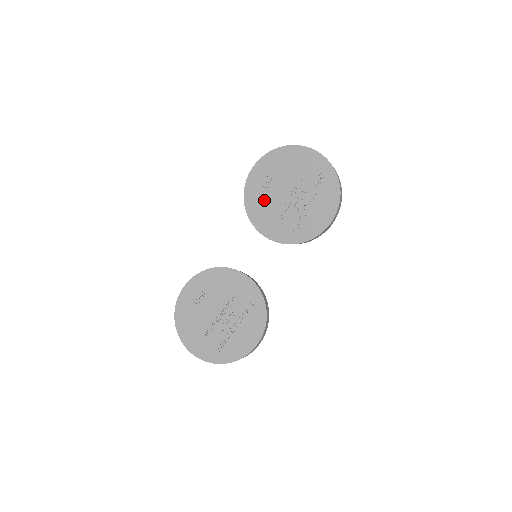
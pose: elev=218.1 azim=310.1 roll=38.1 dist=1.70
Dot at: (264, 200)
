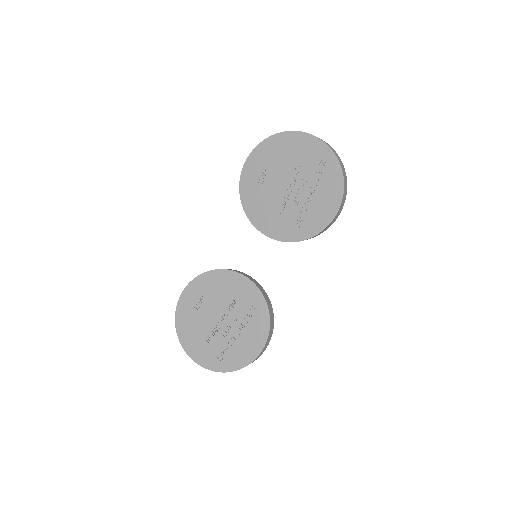
Dot at: (261, 194)
